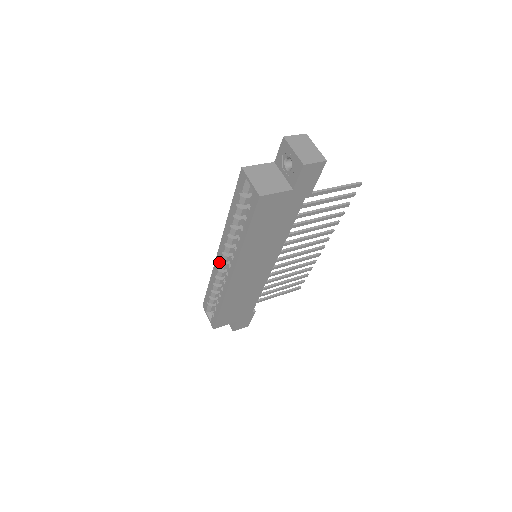
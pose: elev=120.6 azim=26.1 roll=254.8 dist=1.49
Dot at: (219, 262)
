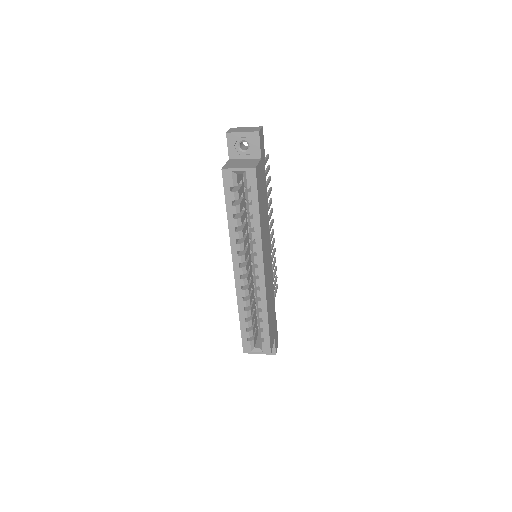
Dot at: (241, 280)
